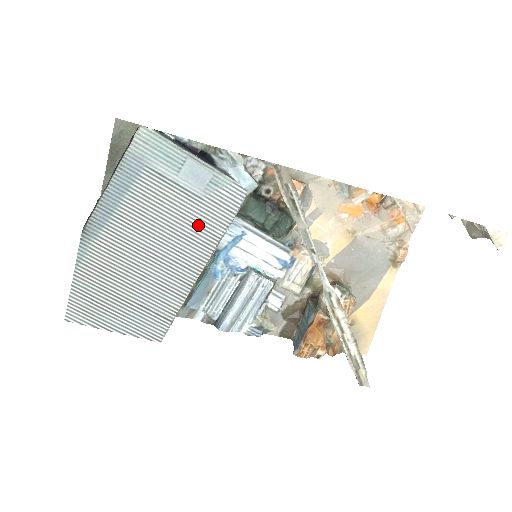
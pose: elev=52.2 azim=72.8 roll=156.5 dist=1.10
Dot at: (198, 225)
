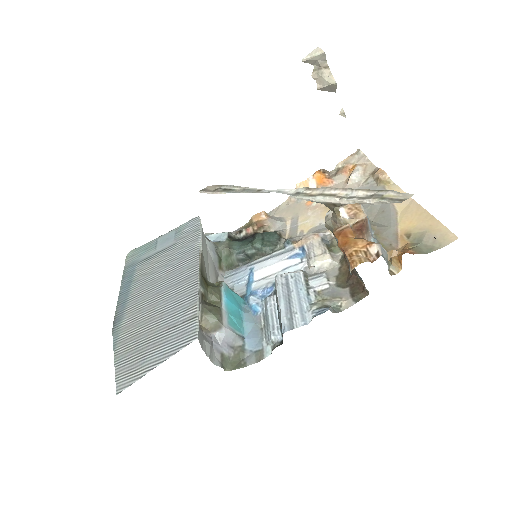
Dot at: (181, 255)
